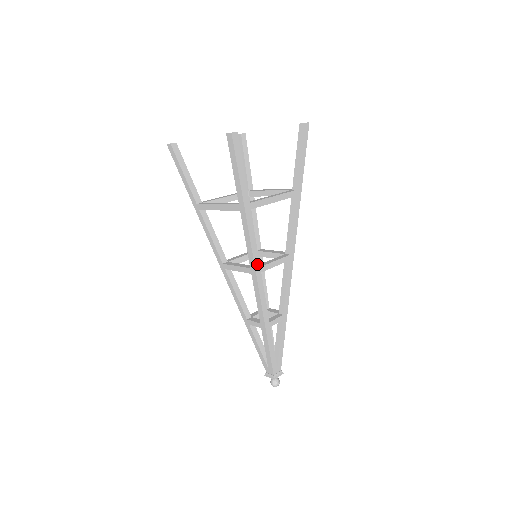
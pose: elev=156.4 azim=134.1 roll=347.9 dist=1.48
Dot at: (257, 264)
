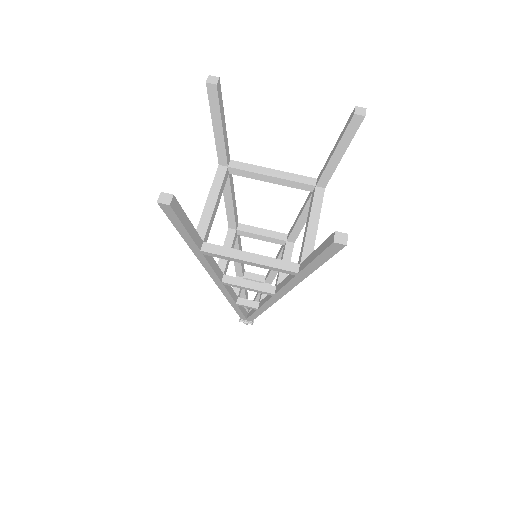
Dot at: (216, 279)
